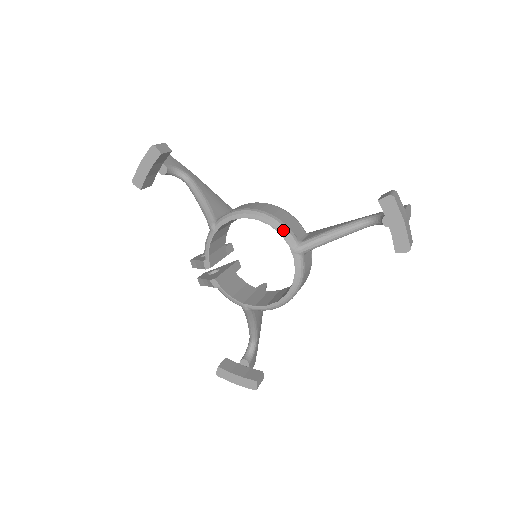
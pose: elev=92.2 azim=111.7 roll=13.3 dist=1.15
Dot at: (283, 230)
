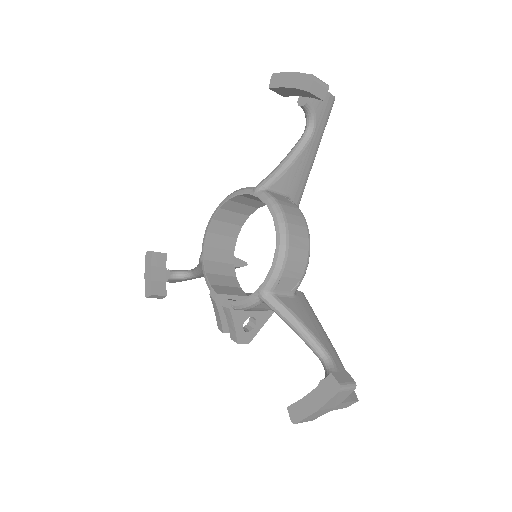
Dot at: (238, 191)
